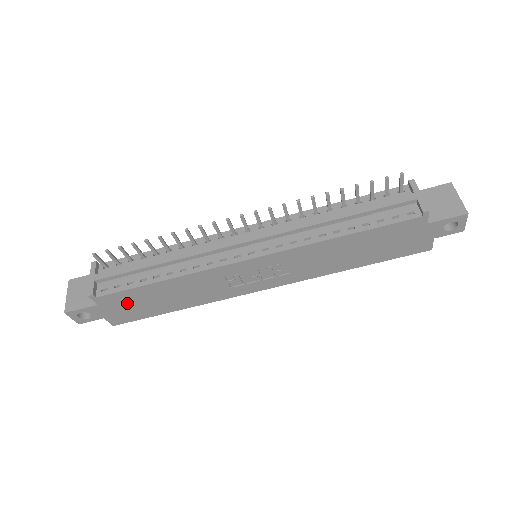
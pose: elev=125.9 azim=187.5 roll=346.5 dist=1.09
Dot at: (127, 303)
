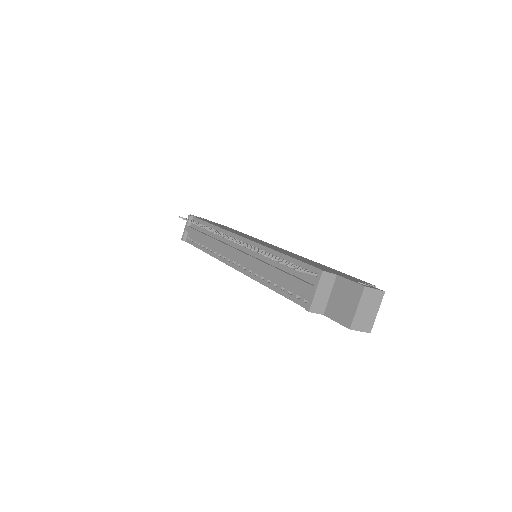
Dot at: occluded
